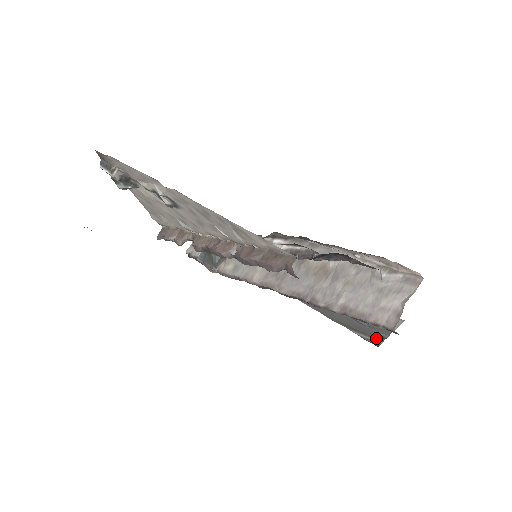
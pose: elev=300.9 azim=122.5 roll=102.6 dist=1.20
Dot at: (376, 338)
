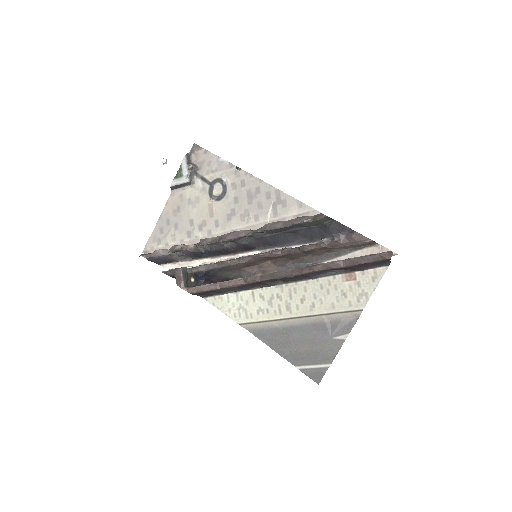
Dot at: (326, 360)
